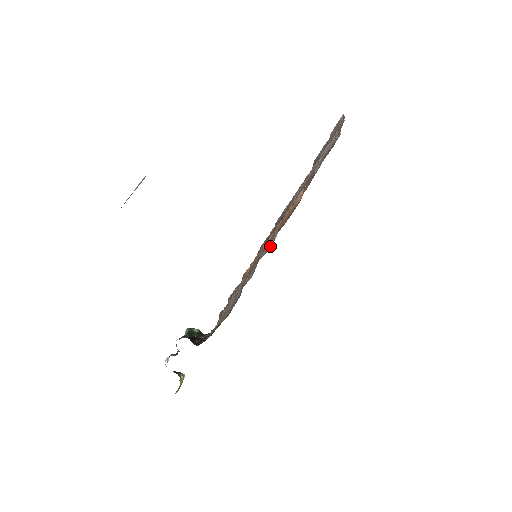
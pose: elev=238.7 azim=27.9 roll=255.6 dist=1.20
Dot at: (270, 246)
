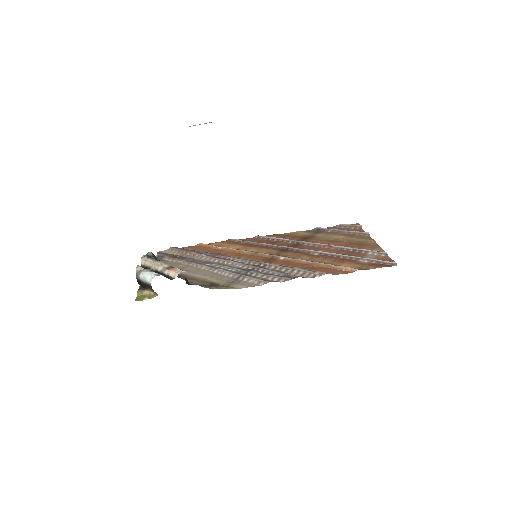
Dot at: (307, 276)
